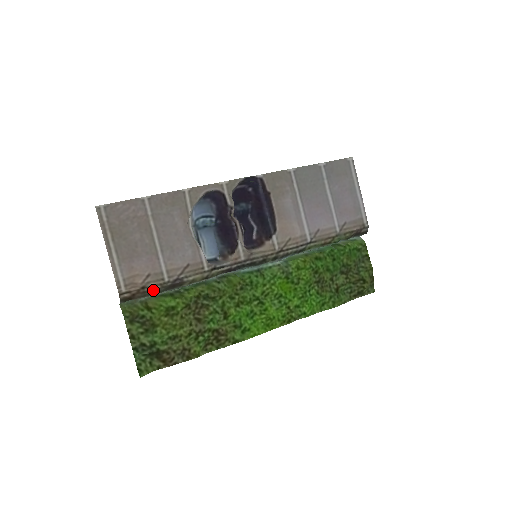
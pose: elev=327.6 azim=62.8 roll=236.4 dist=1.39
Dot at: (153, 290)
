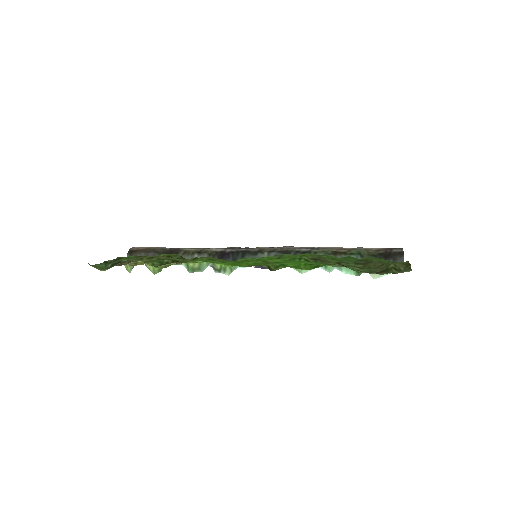
Dot at: (154, 250)
